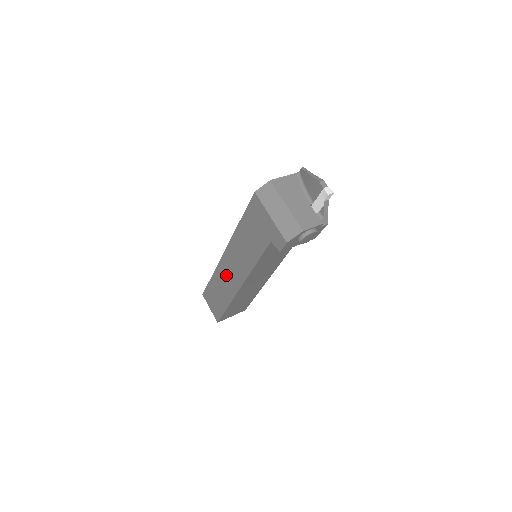
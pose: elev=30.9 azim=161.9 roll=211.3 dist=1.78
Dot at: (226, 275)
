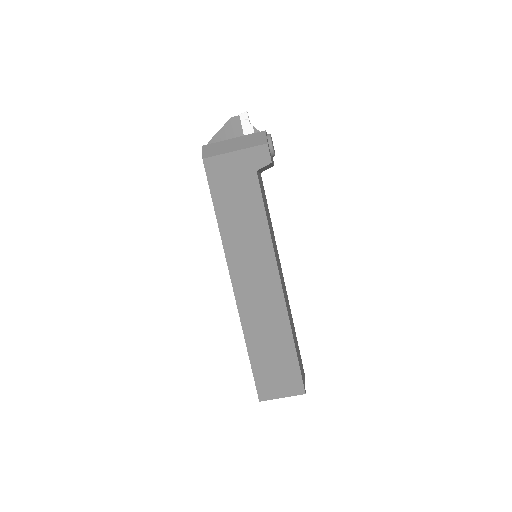
Dot at: (257, 304)
